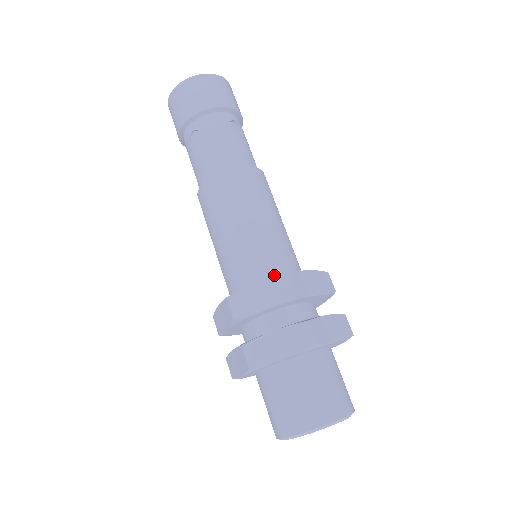
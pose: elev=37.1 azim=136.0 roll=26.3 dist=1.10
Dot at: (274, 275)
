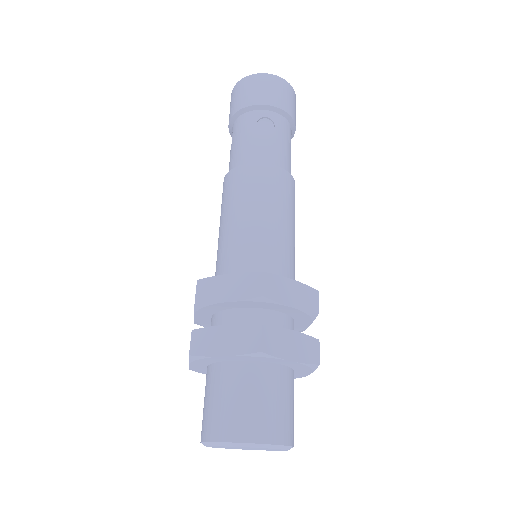
Dot at: occluded
